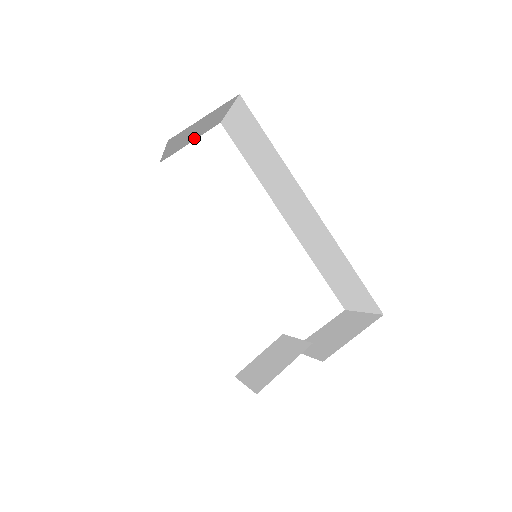
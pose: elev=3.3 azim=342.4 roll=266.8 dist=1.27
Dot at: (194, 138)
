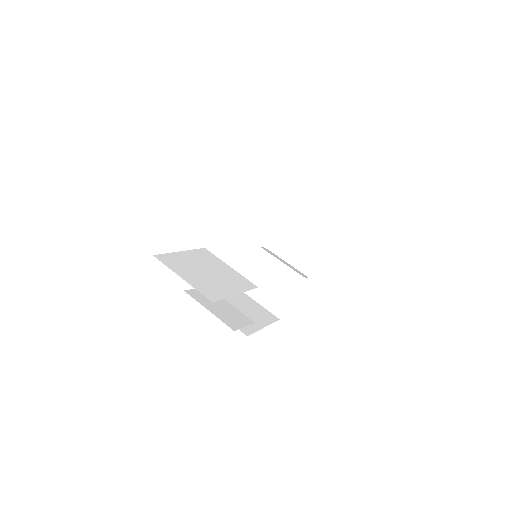
Dot at: occluded
